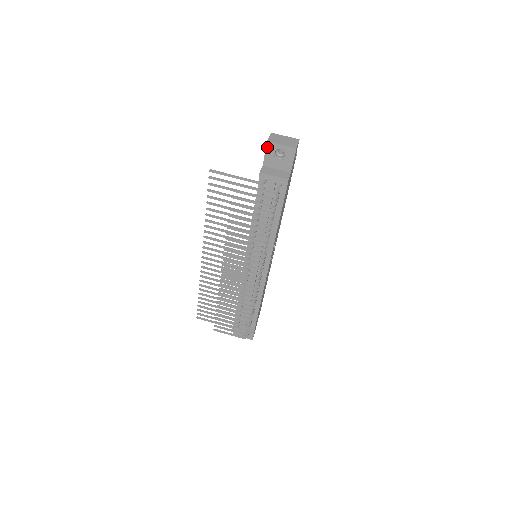
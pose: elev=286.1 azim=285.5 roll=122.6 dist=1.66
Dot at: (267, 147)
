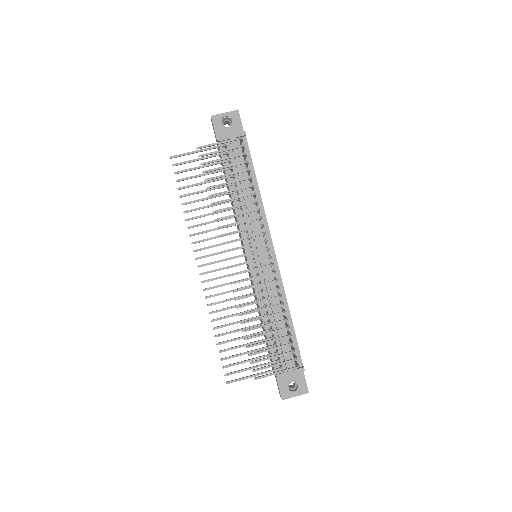
Dot at: (213, 121)
